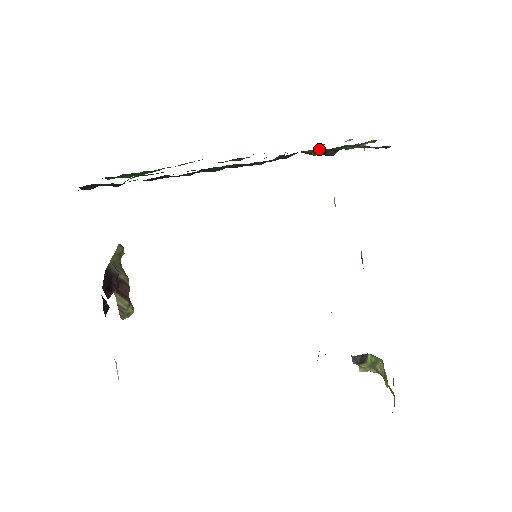
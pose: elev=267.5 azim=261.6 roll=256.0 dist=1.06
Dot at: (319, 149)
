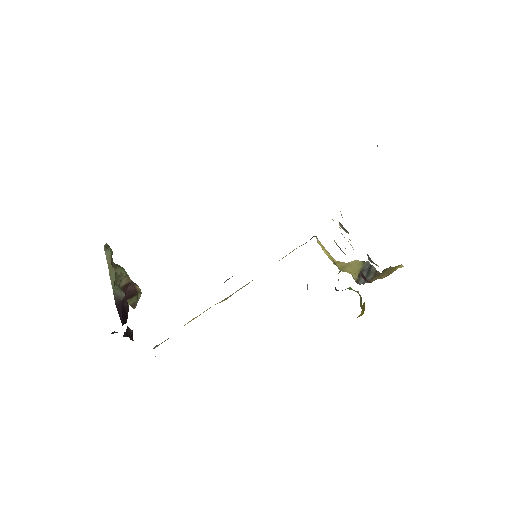
Dot at: occluded
